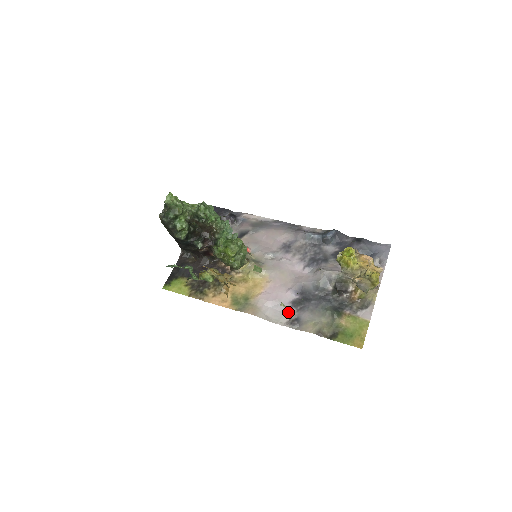
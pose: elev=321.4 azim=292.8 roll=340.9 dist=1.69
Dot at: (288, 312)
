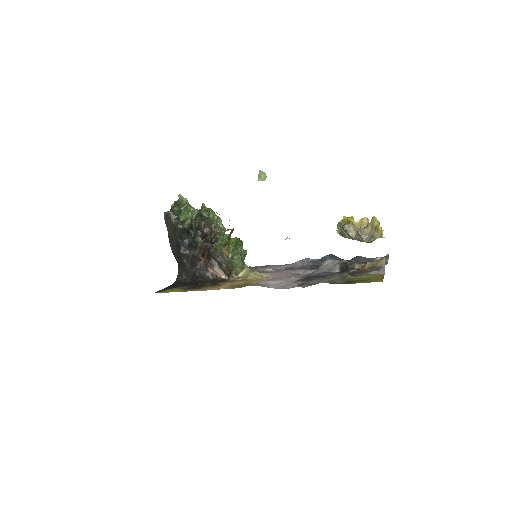
Dot at: (294, 284)
